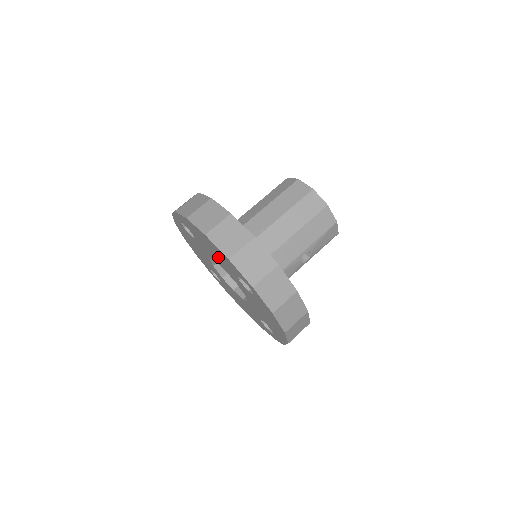
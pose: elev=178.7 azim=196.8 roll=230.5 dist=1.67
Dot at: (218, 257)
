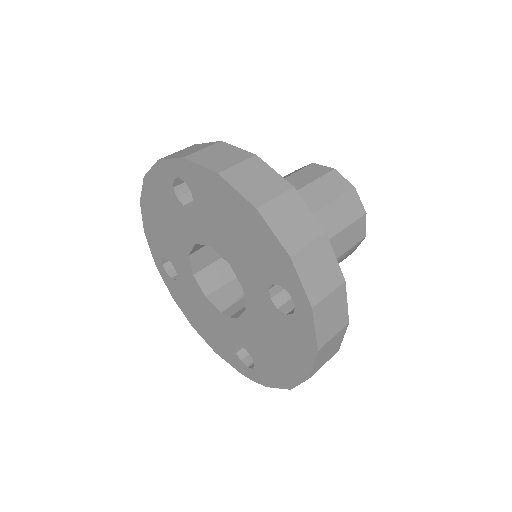
Dot at: (243, 247)
